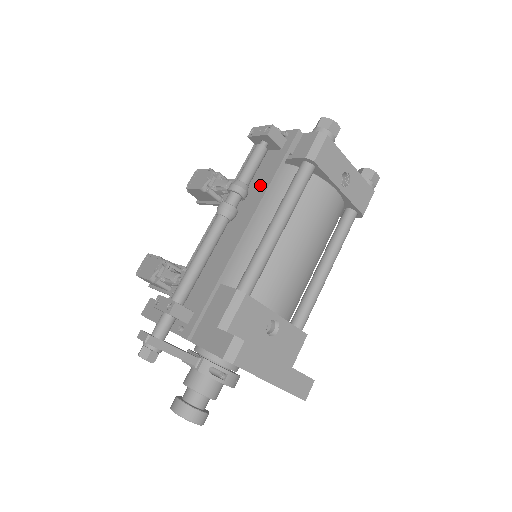
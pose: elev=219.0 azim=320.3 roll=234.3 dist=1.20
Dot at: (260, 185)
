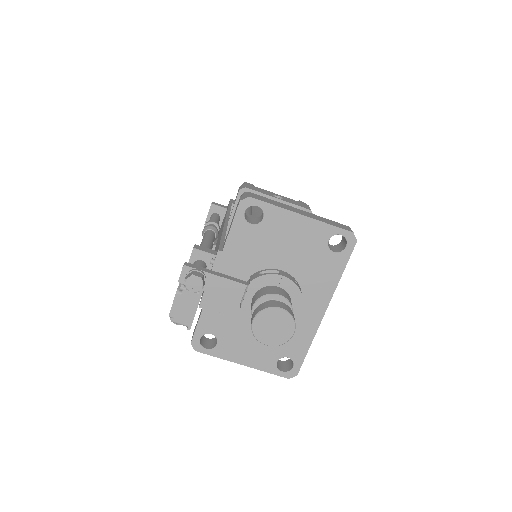
Dot at: occluded
